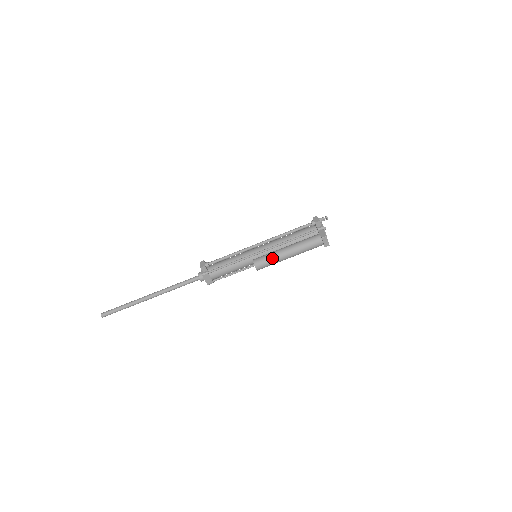
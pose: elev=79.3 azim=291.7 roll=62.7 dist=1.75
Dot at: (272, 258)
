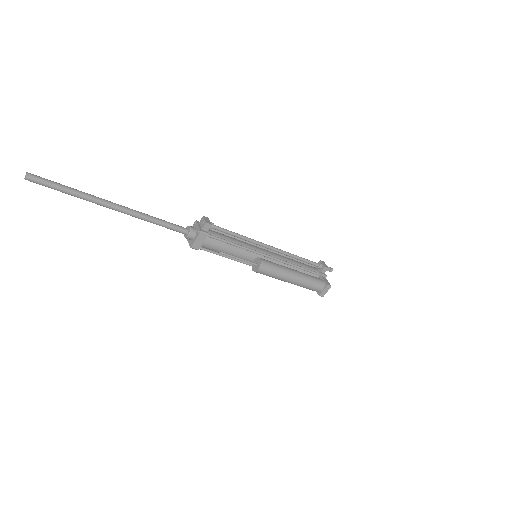
Dot at: (279, 270)
